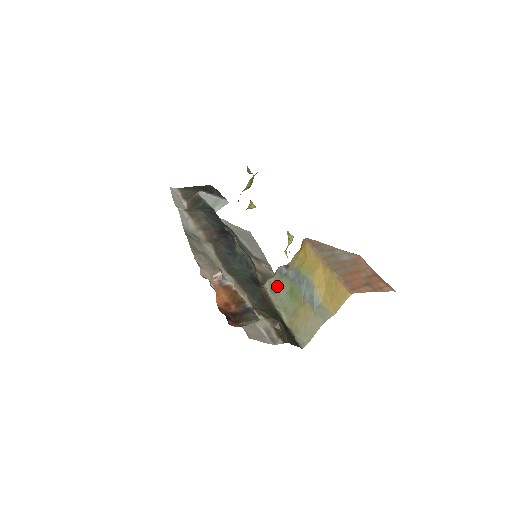
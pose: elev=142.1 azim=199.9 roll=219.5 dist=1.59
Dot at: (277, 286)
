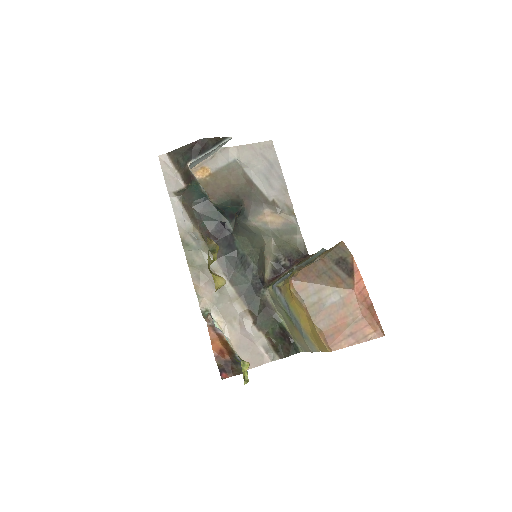
Dot at: (275, 300)
